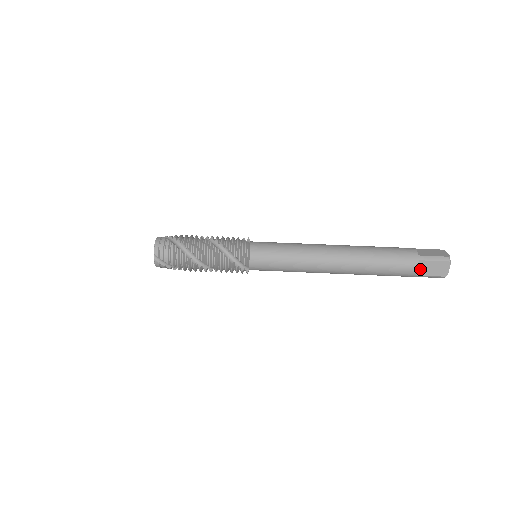
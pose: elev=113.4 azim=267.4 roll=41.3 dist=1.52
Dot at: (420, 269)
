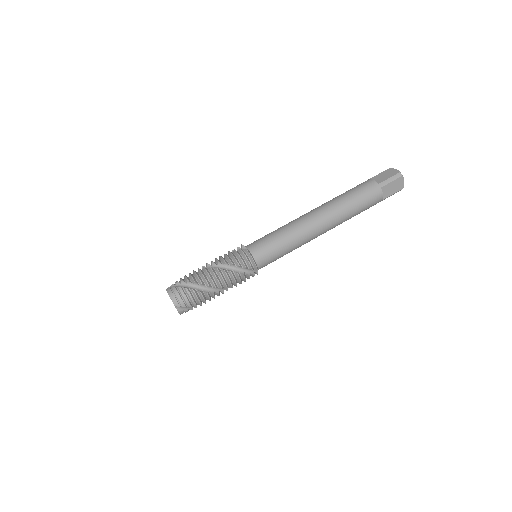
Dot at: (384, 194)
